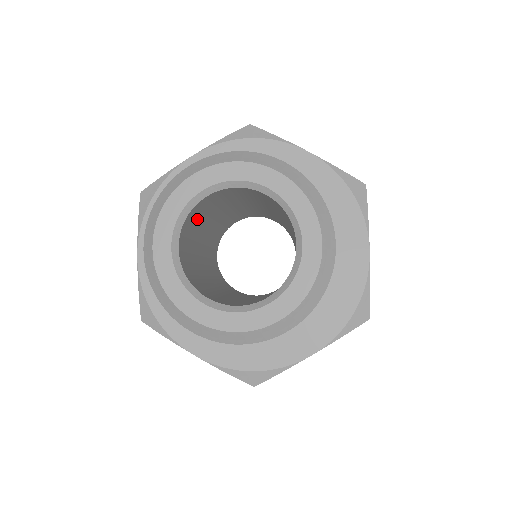
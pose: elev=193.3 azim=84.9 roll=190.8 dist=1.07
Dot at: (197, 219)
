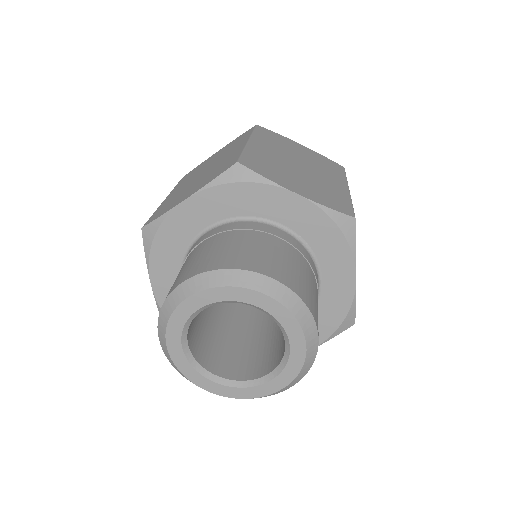
Dot at: occluded
